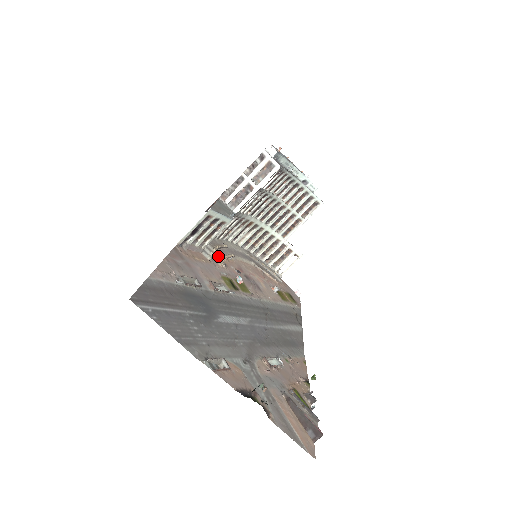
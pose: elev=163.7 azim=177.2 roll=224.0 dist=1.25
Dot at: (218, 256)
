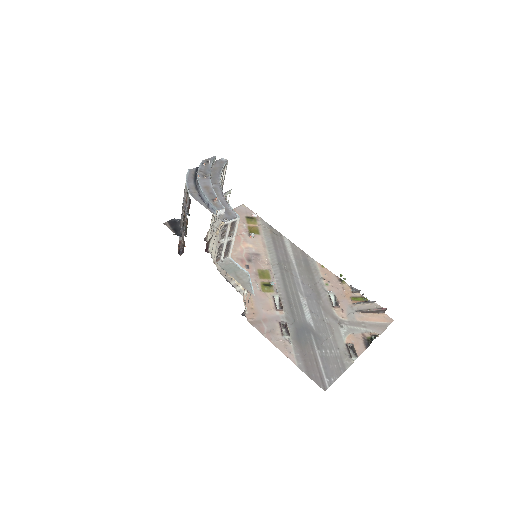
Dot at: occluded
